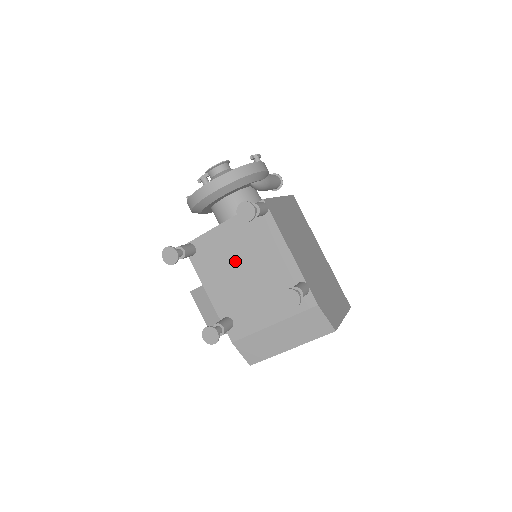
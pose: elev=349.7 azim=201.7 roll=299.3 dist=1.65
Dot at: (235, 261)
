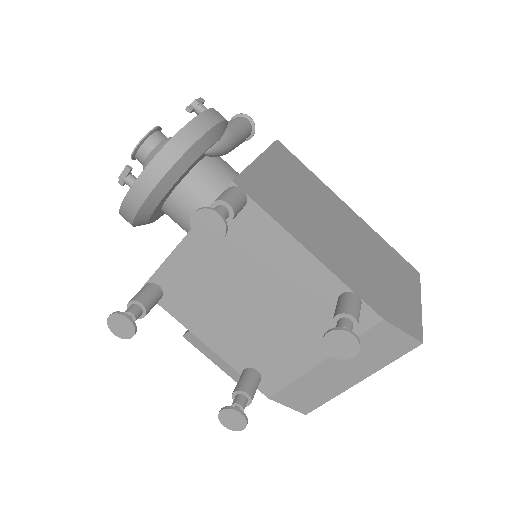
Dot at: (226, 290)
